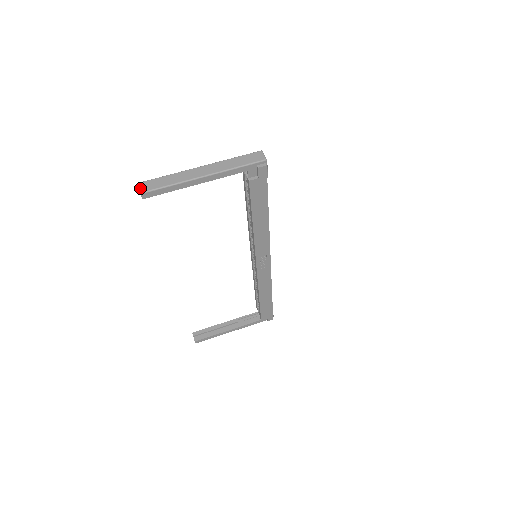
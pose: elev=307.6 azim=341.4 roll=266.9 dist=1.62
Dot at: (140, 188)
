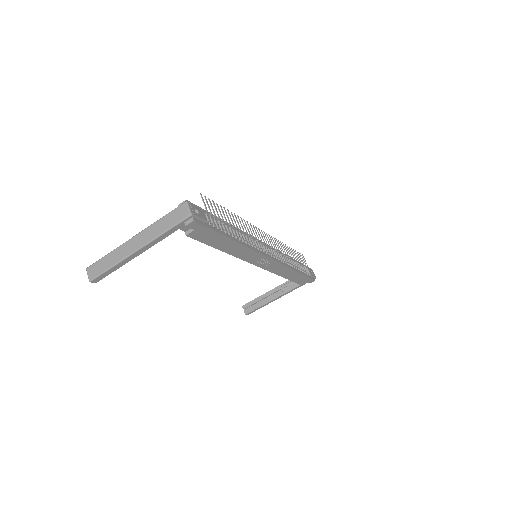
Dot at: (88, 275)
